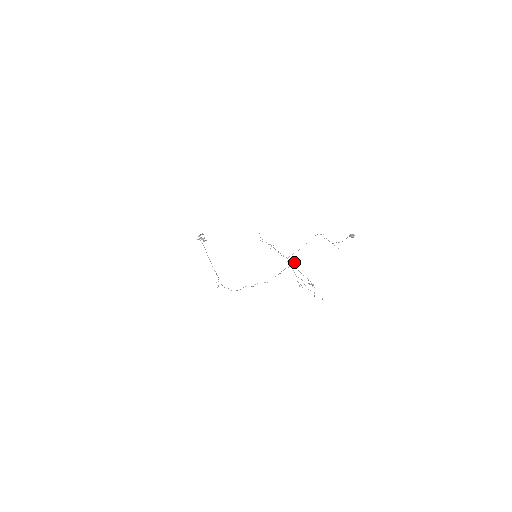
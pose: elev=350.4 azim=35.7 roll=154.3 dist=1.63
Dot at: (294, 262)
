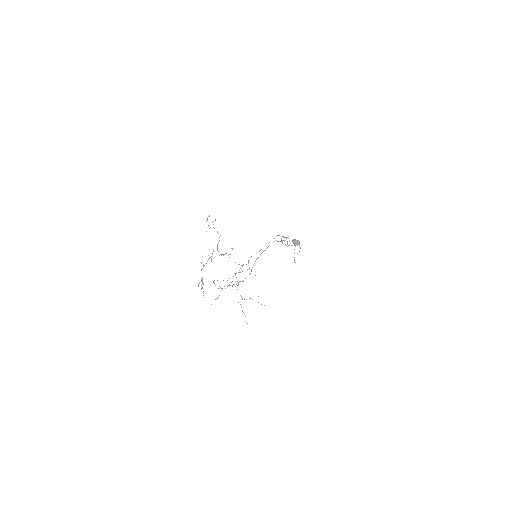
Dot at: occluded
